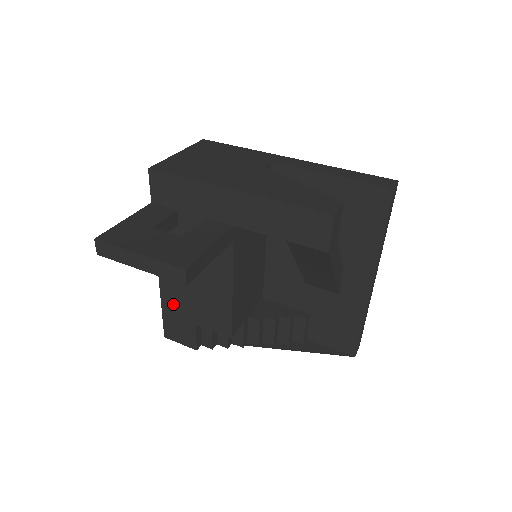
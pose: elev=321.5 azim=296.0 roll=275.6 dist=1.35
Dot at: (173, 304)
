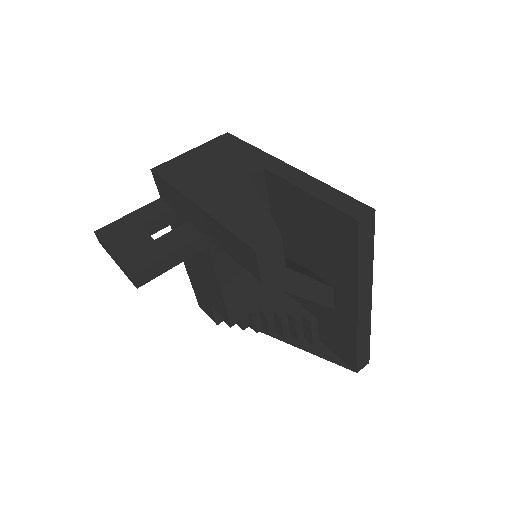
Dot at: (195, 283)
